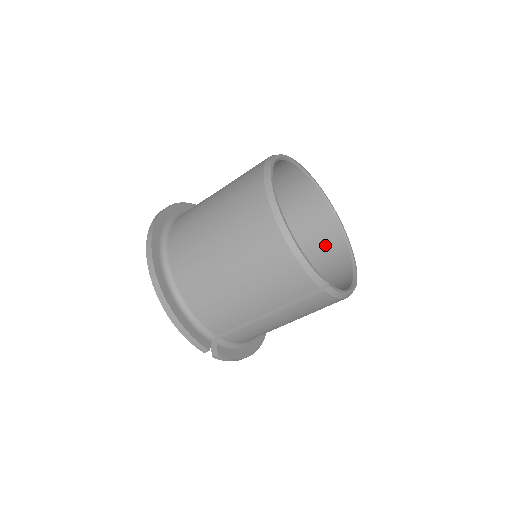
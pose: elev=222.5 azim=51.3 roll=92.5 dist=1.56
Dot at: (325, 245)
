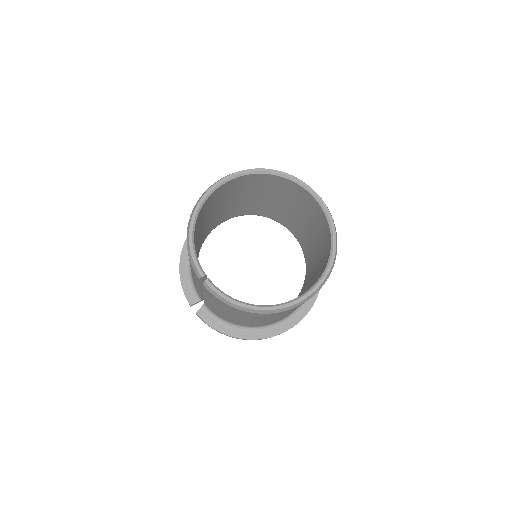
Dot at: (318, 275)
